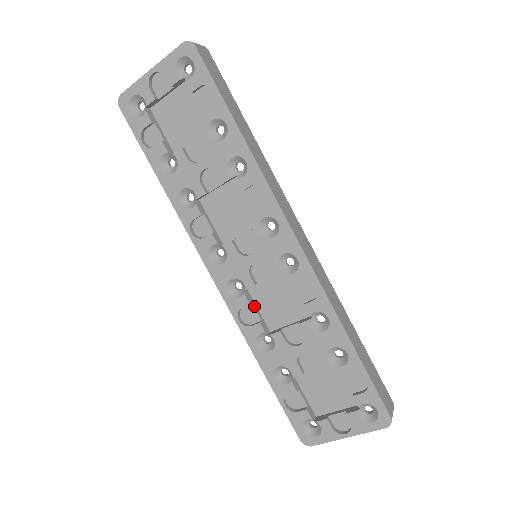
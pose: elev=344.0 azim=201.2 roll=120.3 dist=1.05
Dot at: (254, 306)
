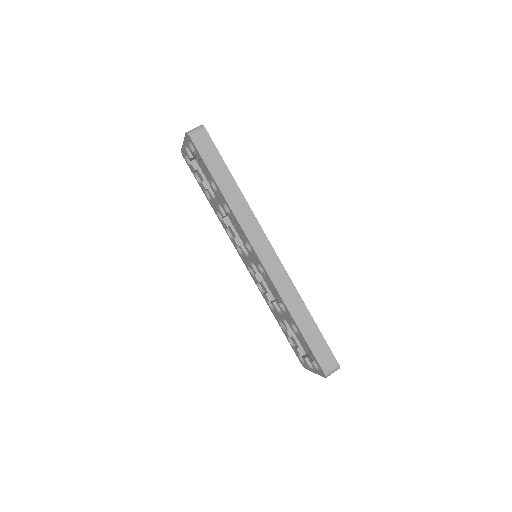
Dot at: (263, 283)
